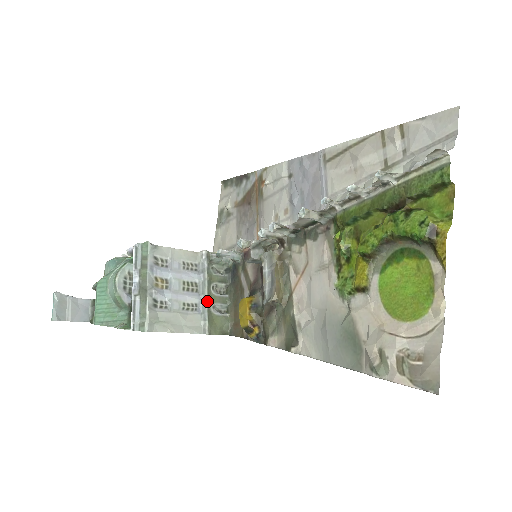
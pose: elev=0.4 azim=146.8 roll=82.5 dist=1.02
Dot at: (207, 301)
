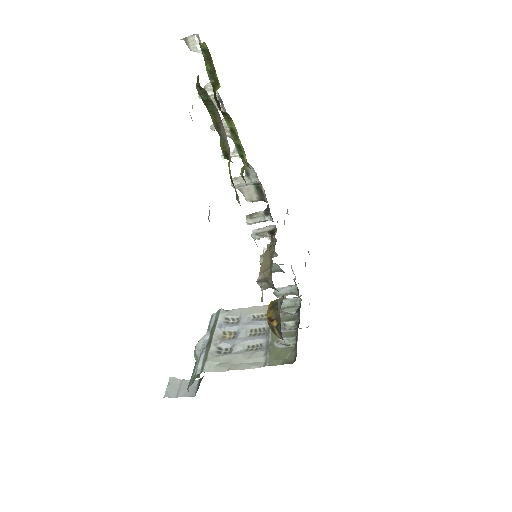
Dot at: (270, 338)
